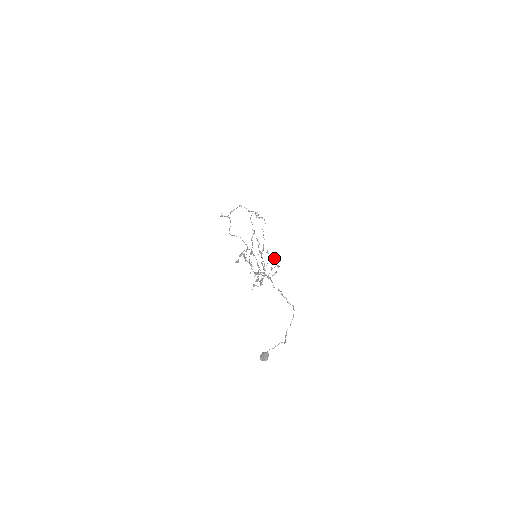
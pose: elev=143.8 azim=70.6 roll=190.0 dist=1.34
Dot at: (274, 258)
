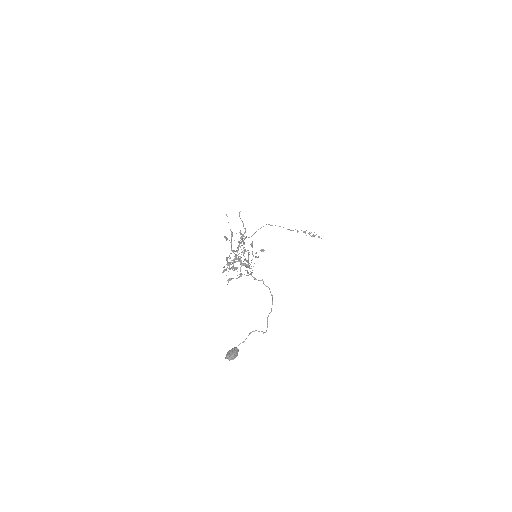
Dot at: (252, 242)
